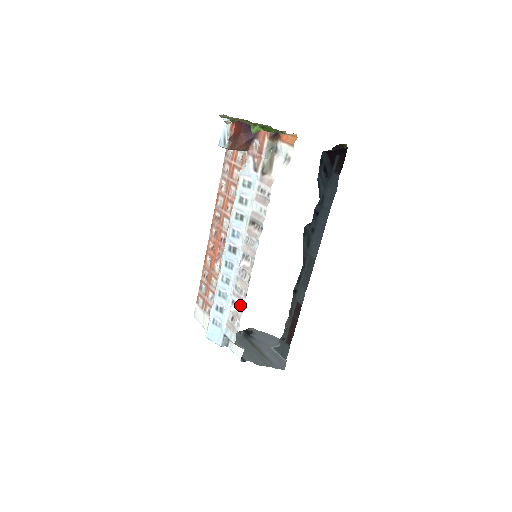
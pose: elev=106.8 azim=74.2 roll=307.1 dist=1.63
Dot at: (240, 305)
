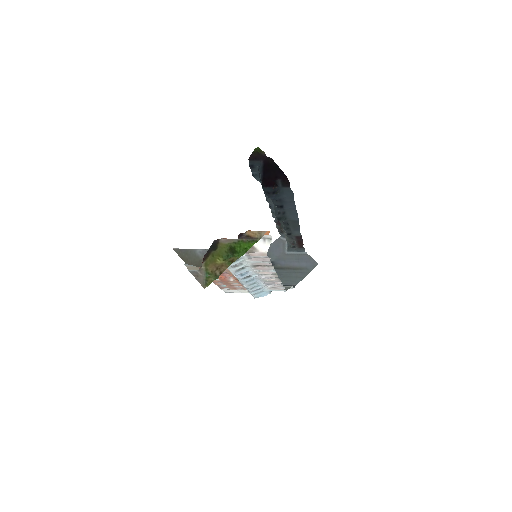
Dot at: (277, 284)
